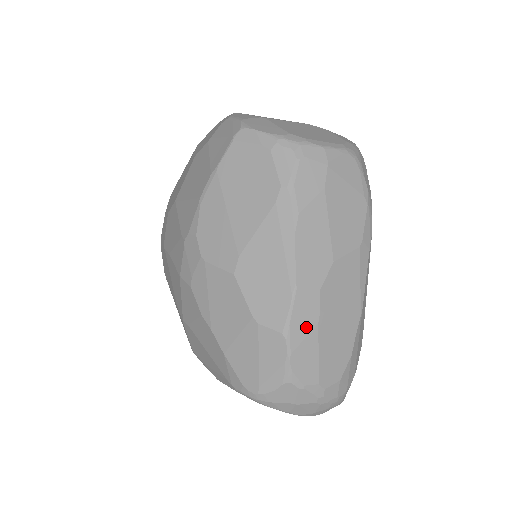
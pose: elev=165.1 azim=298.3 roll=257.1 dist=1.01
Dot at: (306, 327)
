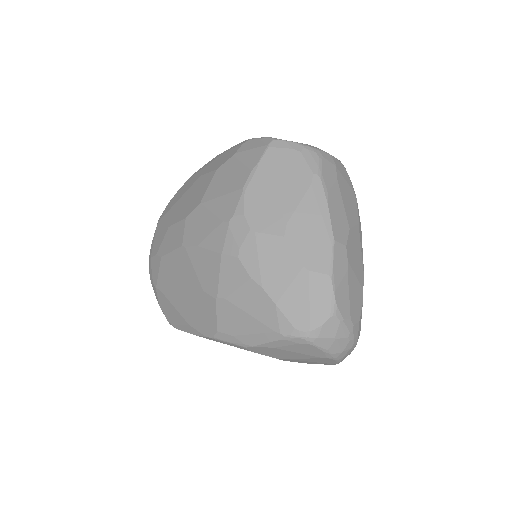
Dot at: (341, 272)
